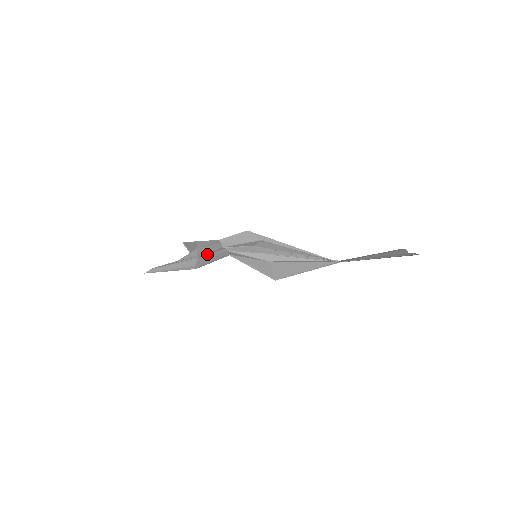
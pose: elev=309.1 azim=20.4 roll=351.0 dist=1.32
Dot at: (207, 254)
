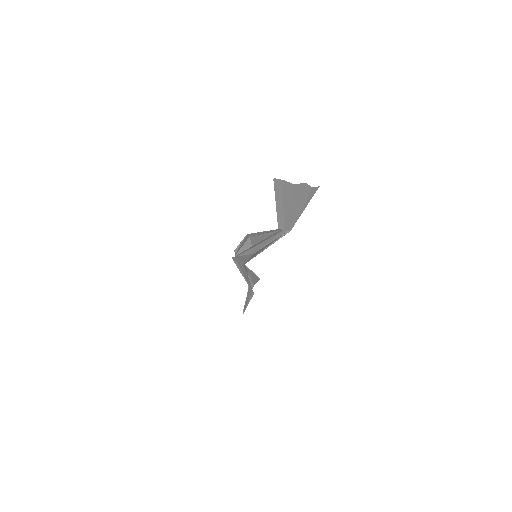
Dot at: (245, 272)
